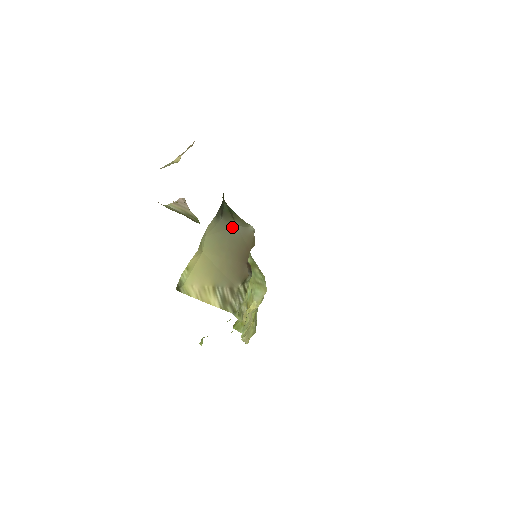
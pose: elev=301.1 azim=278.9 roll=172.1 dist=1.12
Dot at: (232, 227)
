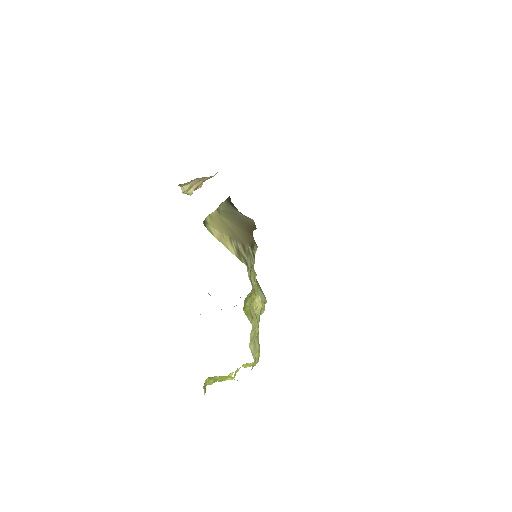
Dot at: (238, 213)
